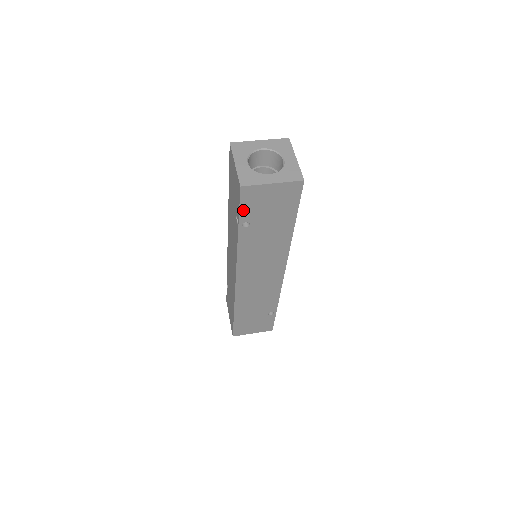
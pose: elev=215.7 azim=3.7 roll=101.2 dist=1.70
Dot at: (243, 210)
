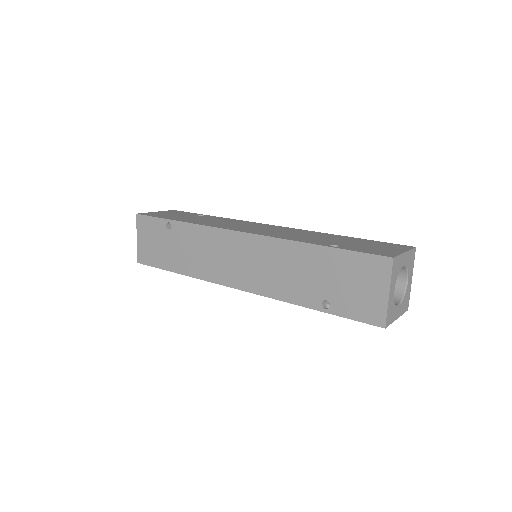
Dot at: (350, 317)
